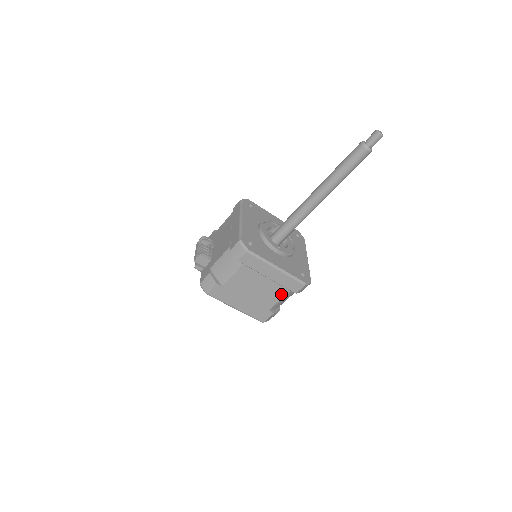
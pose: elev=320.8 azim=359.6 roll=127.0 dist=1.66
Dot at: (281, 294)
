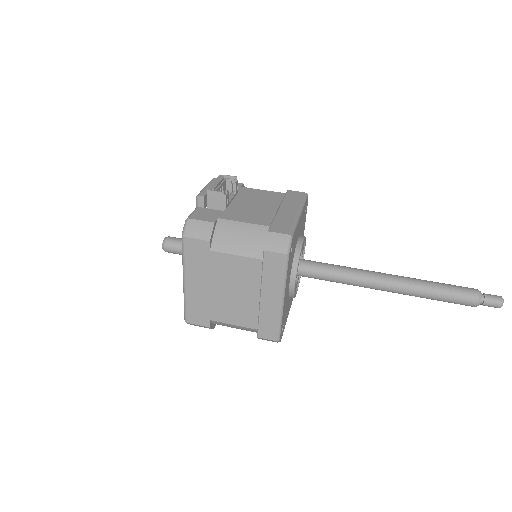
Dot at: (245, 322)
